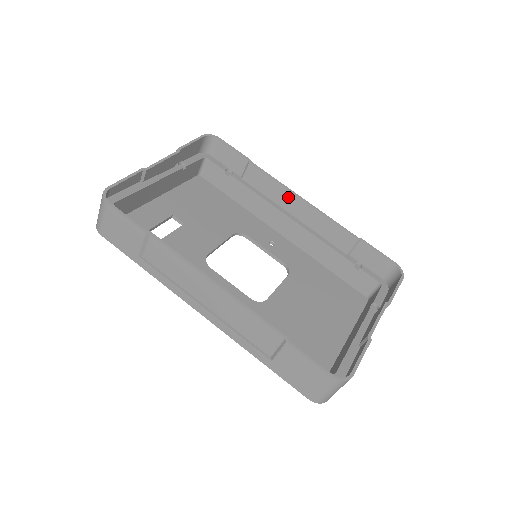
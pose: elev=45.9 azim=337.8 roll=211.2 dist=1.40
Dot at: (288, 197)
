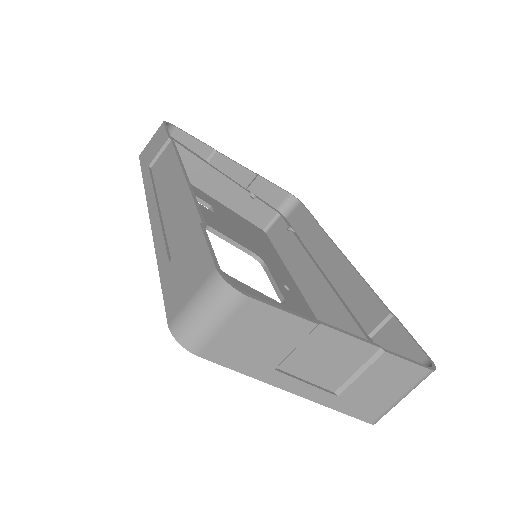
Dot at: (334, 257)
